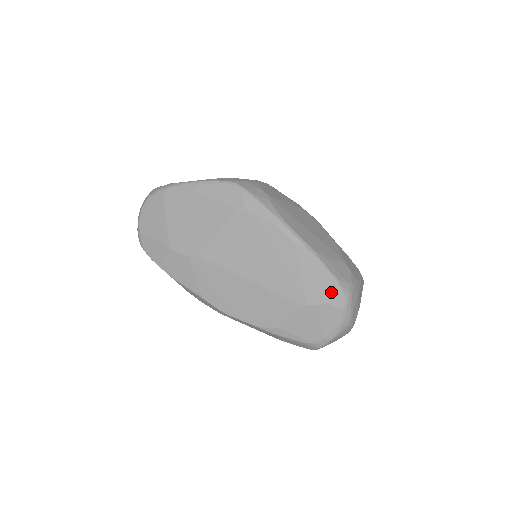
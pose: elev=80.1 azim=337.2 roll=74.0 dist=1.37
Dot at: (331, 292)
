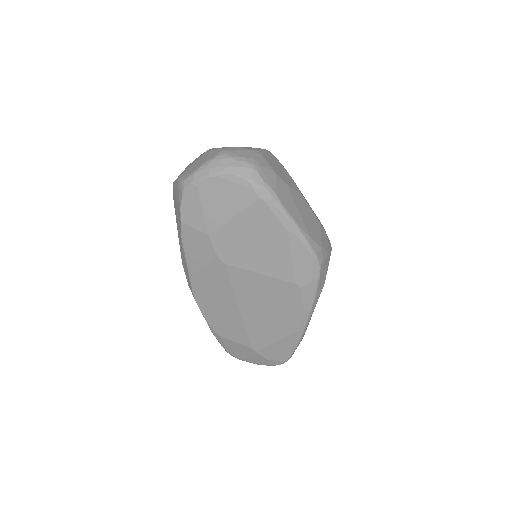
Dot at: (278, 359)
